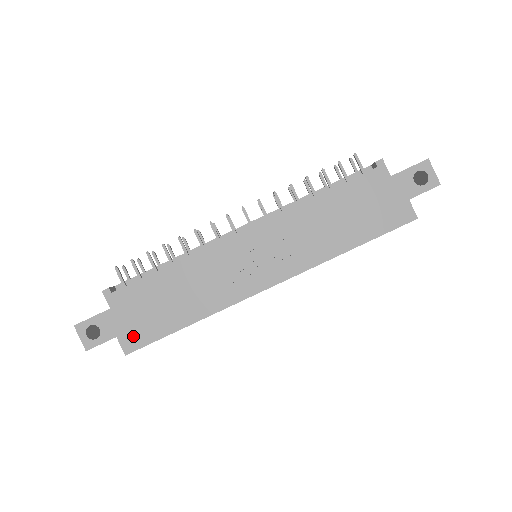
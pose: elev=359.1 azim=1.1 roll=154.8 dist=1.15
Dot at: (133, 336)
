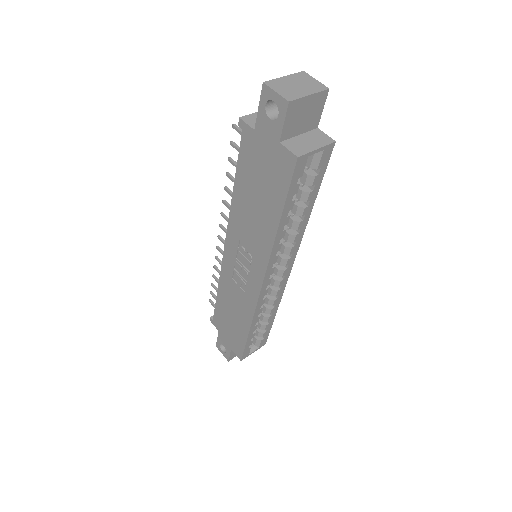
Dot at: (236, 347)
